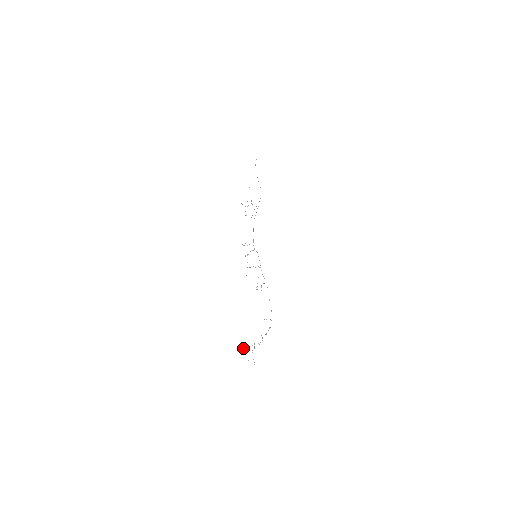
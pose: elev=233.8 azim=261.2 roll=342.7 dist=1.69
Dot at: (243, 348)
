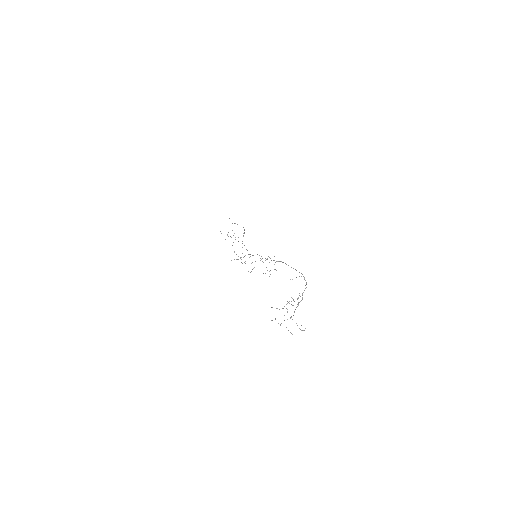
Dot at: occluded
